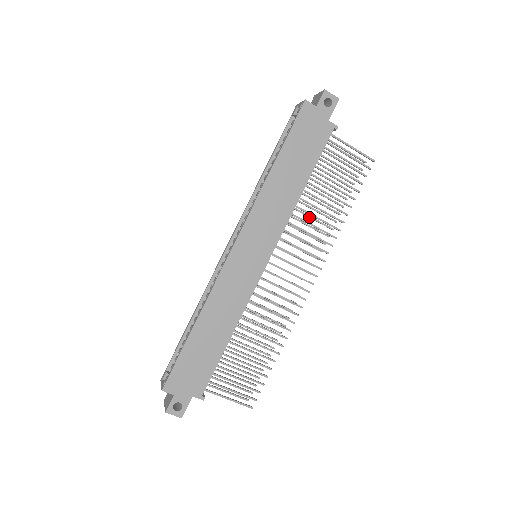
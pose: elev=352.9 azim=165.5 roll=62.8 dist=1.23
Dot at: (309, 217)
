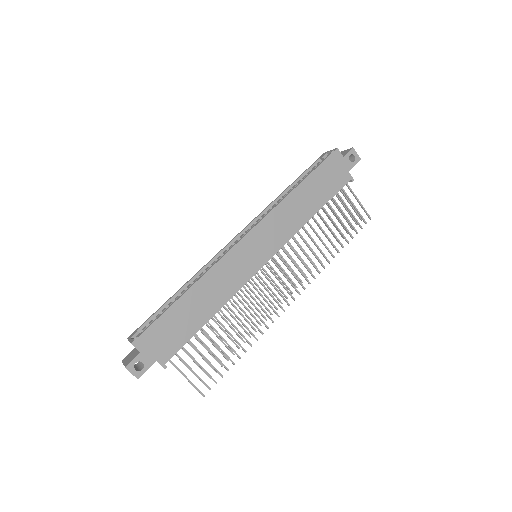
Dot at: occluded
